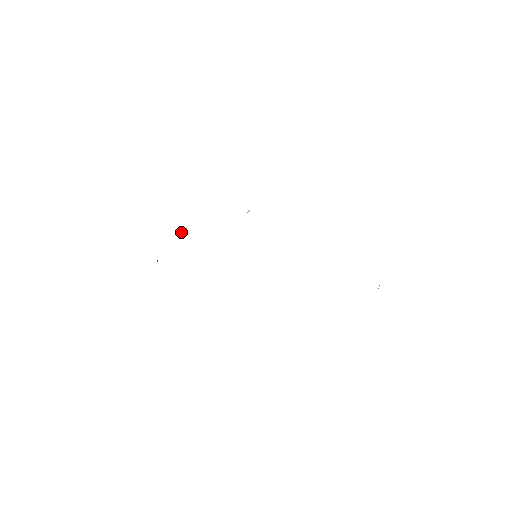
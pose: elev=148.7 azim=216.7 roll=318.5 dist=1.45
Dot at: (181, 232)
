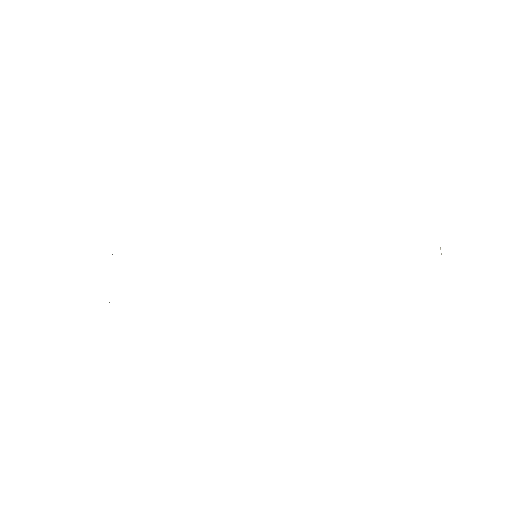
Dot at: occluded
